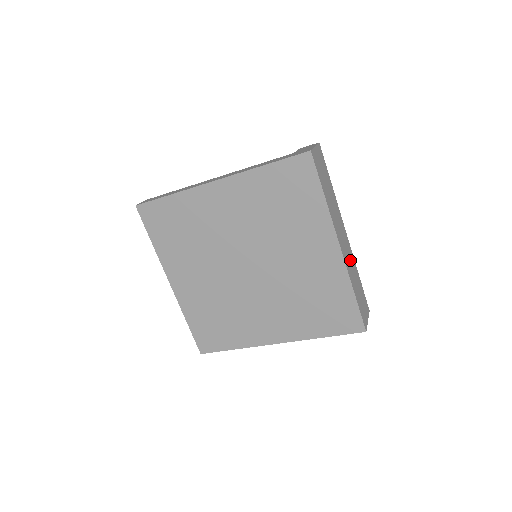
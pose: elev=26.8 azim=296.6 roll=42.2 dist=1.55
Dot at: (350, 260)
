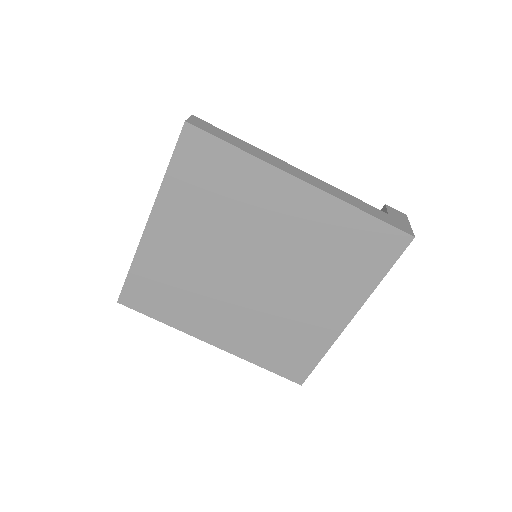
Dot at: occluded
